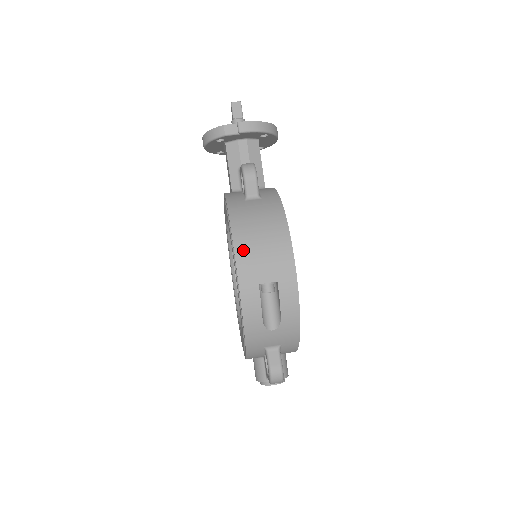
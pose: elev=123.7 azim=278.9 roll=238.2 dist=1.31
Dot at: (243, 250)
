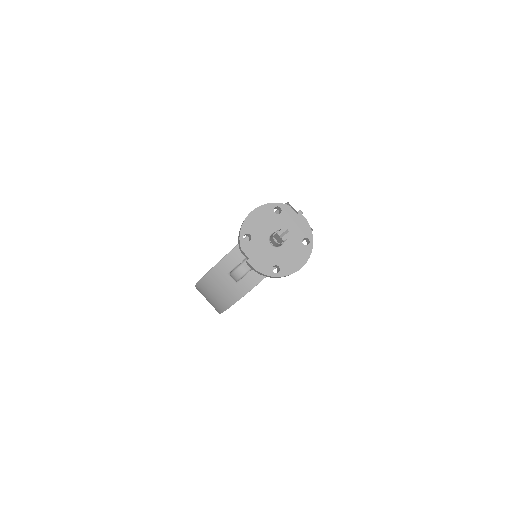
Dot at: (201, 288)
